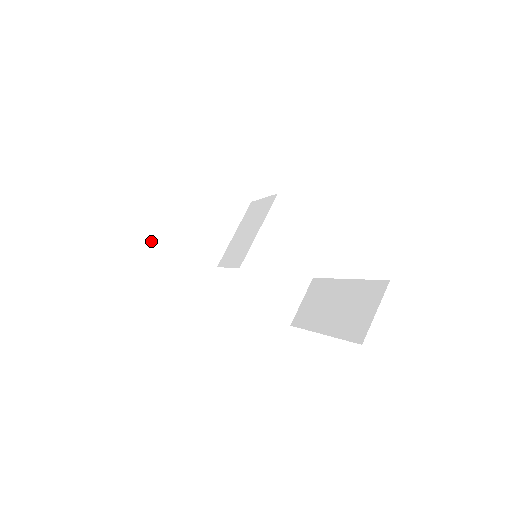
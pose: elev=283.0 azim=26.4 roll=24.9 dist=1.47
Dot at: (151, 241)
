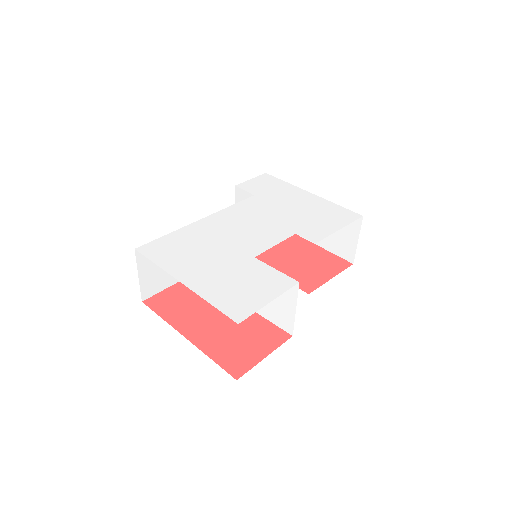
Dot at: (160, 290)
